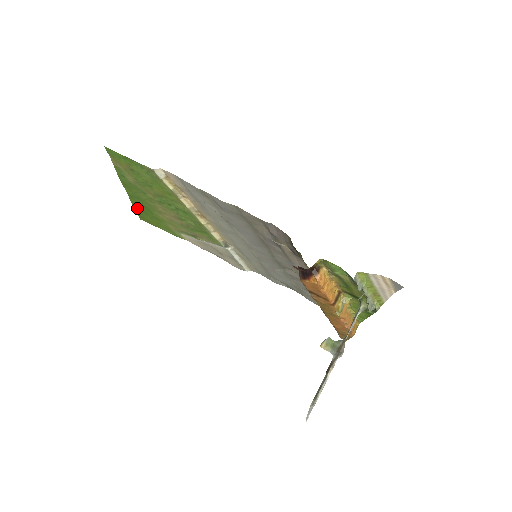
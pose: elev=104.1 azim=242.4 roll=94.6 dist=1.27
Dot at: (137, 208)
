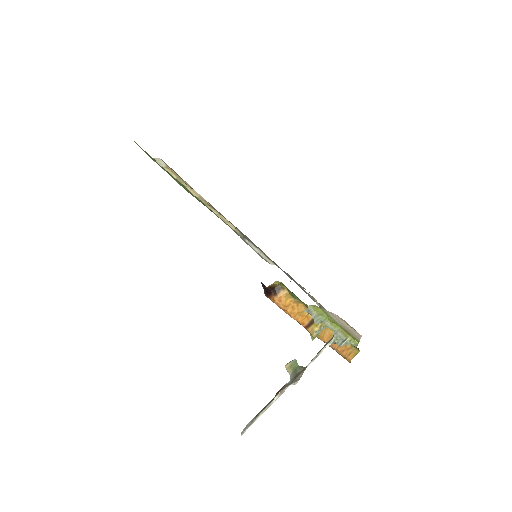
Dot at: occluded
